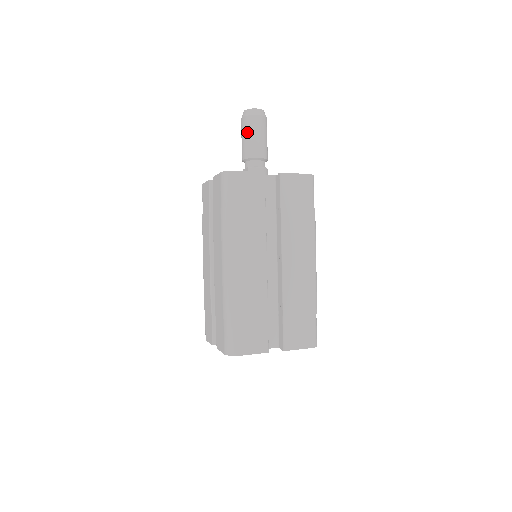
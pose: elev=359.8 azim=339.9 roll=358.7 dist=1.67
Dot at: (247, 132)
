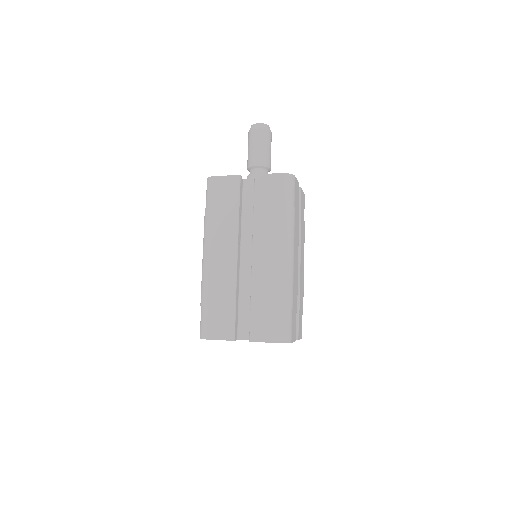
Dot at: (265, 143)
